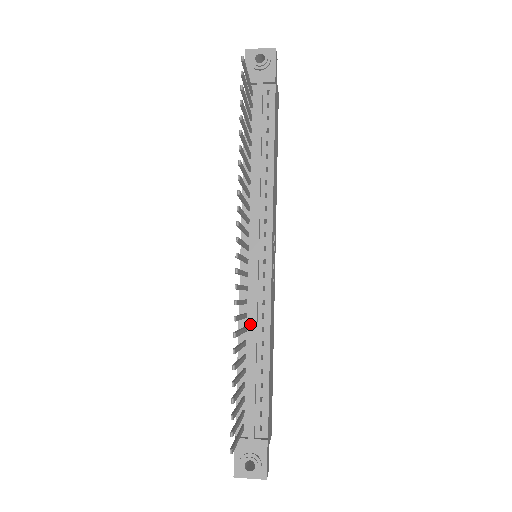
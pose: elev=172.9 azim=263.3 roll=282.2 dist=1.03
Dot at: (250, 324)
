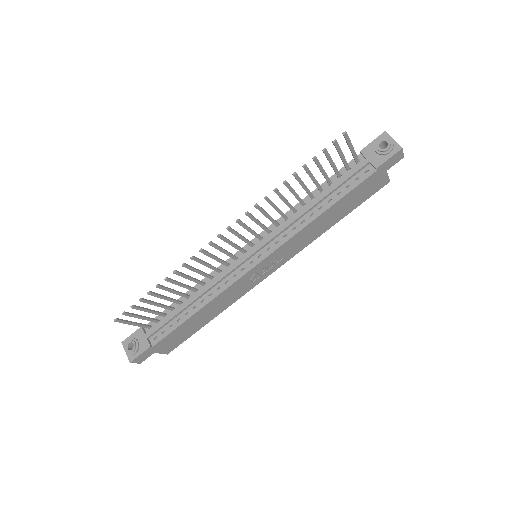
Dot at: (209, 284)
